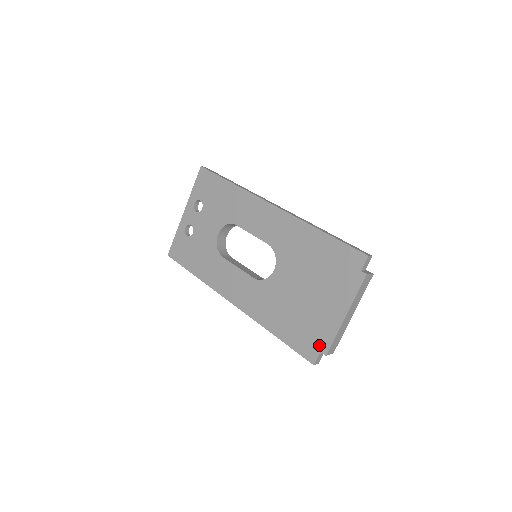
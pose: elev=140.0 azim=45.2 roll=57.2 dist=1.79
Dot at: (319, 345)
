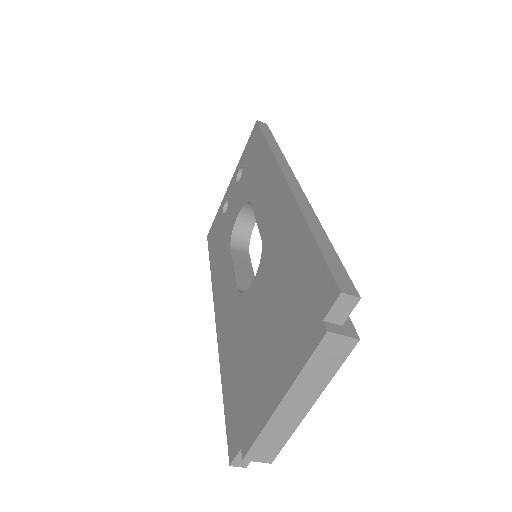
Dot at: (243, 434)
